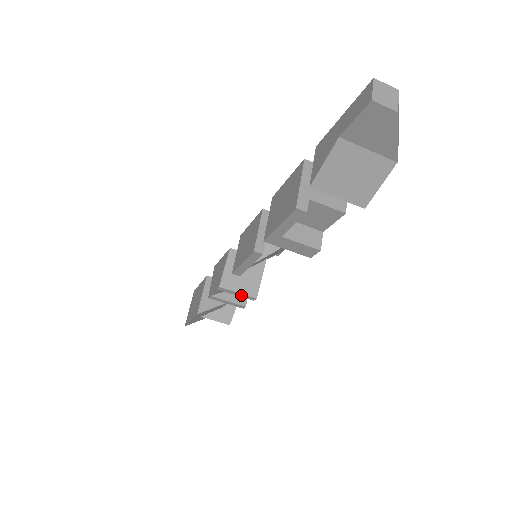
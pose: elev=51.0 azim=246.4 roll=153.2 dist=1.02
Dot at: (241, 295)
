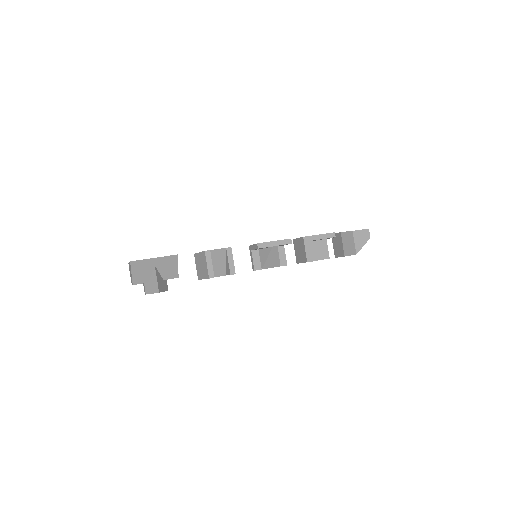
Dot at: (231, 264)
